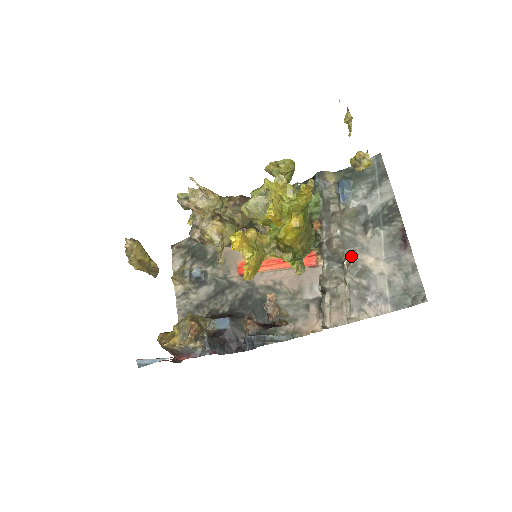
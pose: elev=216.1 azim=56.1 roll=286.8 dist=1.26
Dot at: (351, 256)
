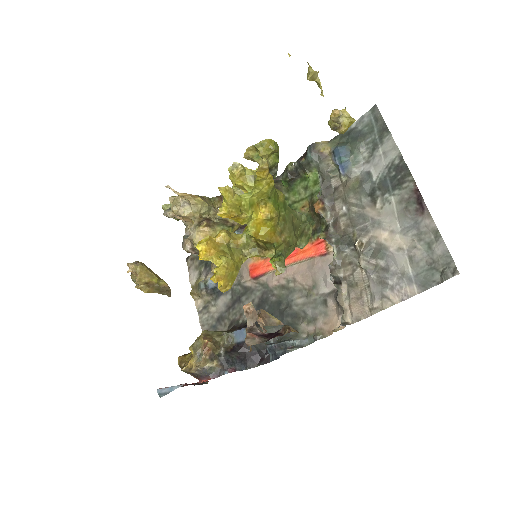
Dot at: (362, 235)
